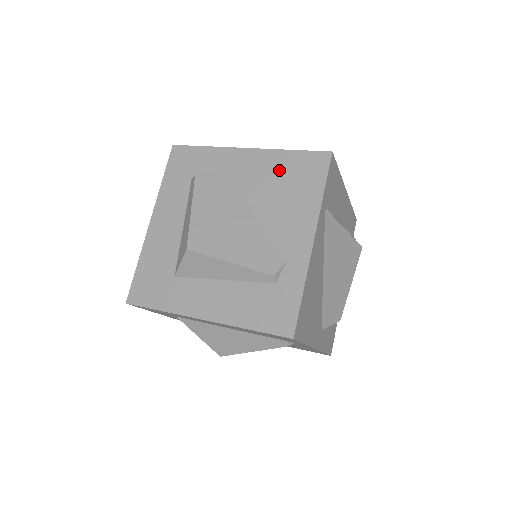
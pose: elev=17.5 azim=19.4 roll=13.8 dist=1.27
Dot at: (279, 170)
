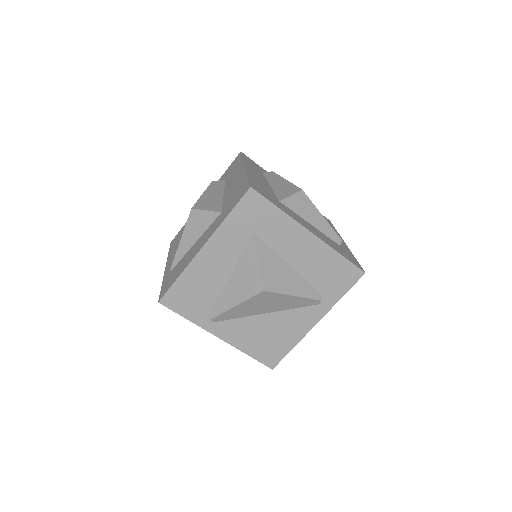
Dot at: occluded
